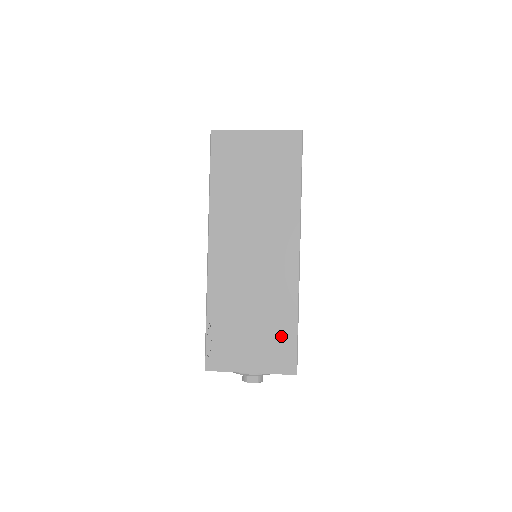
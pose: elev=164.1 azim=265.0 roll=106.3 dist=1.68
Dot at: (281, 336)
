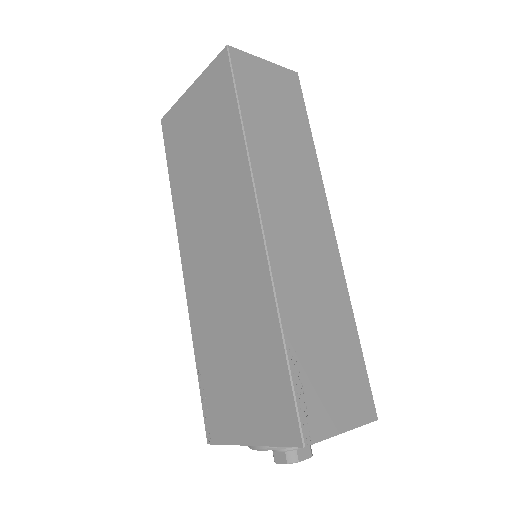
Dot at: (269, 375)
